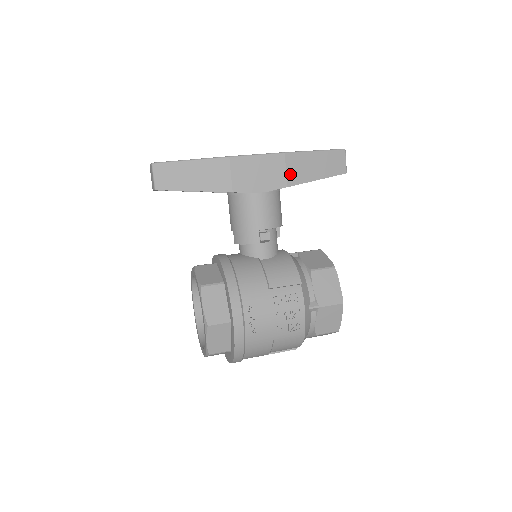
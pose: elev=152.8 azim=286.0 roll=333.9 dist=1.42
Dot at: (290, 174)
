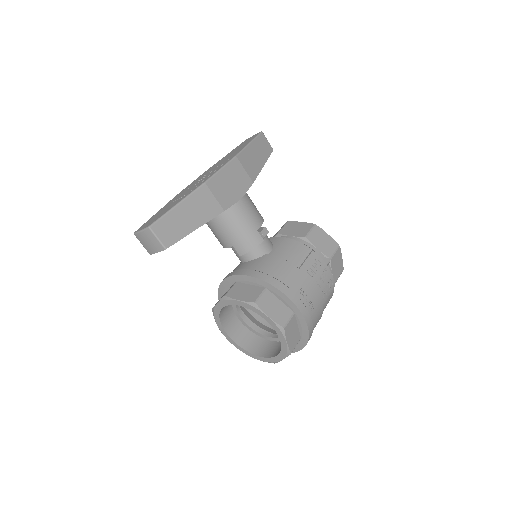
Dot at: (248, 171)
